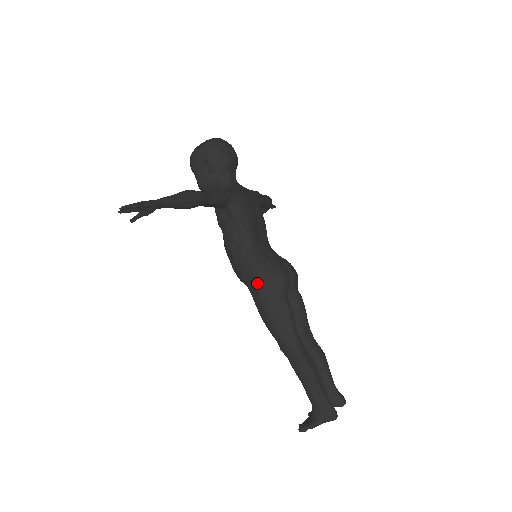
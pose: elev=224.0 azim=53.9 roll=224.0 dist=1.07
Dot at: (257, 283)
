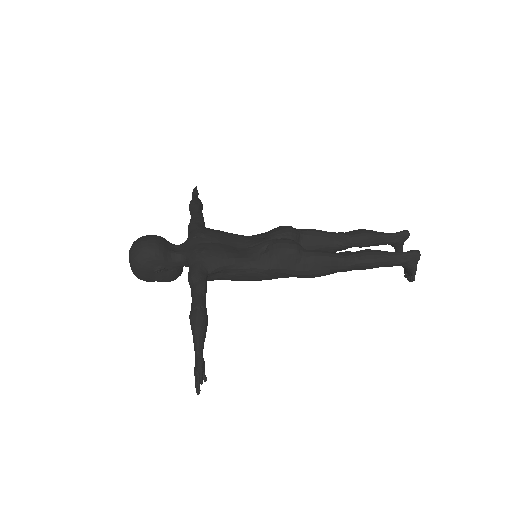
Dot at: (285, 273)
